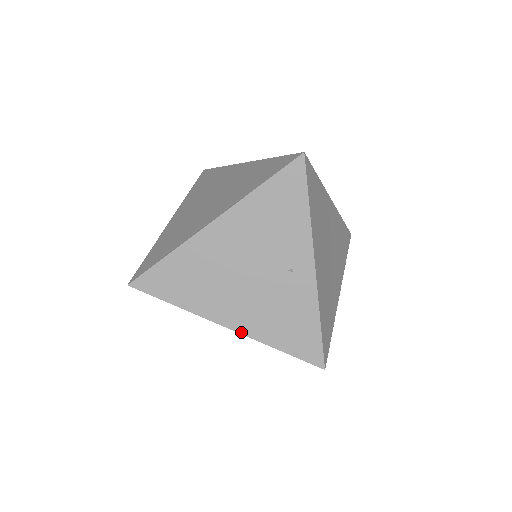
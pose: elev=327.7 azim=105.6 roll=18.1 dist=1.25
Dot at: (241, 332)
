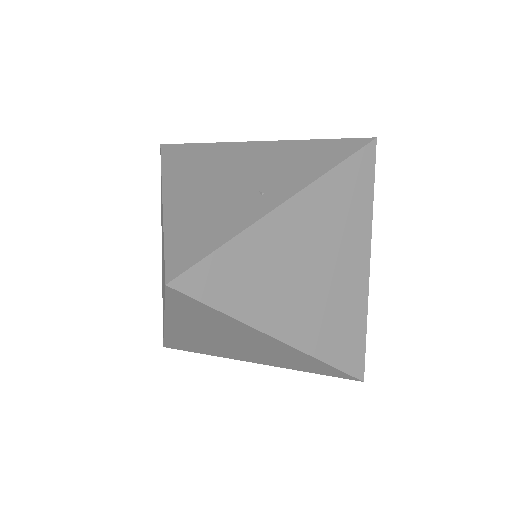
Dot at: (165, 208)
